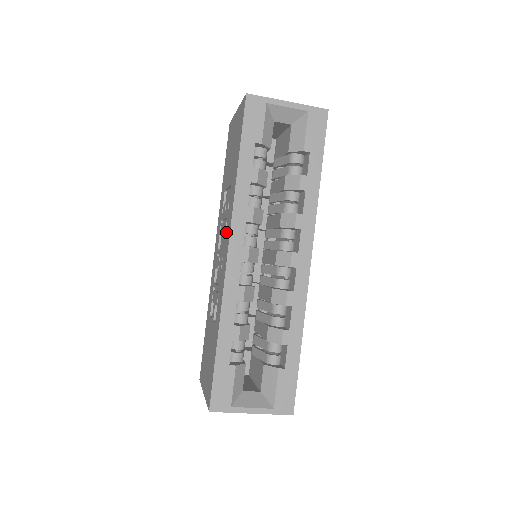
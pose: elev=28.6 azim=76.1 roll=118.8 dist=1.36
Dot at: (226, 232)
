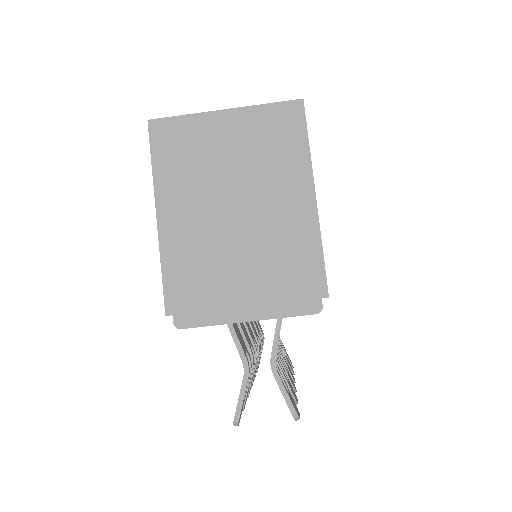
Dot at: occluded
